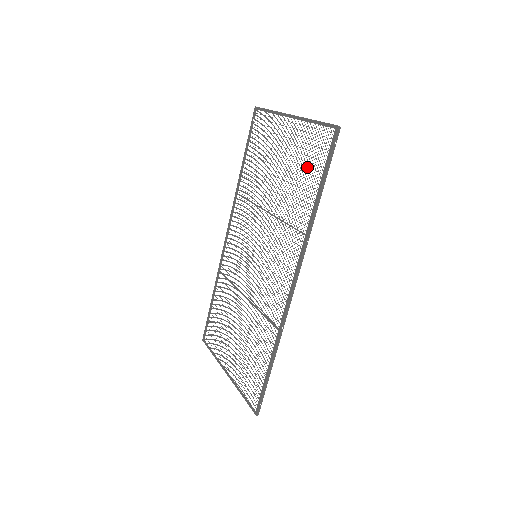
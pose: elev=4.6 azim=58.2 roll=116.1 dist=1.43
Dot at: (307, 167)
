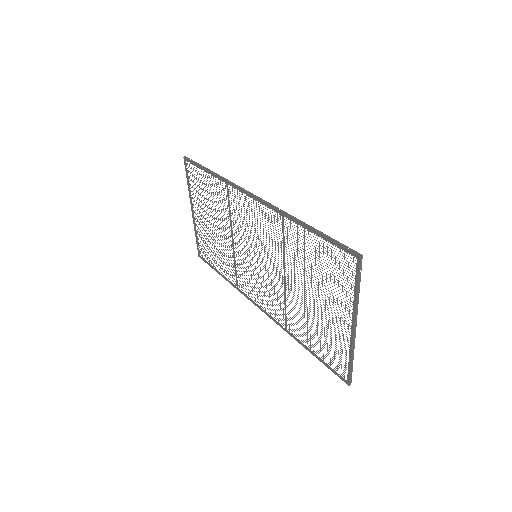
Dot at: (320, 342)
